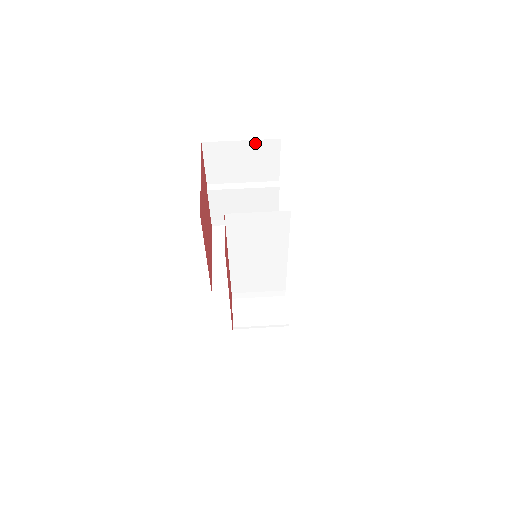
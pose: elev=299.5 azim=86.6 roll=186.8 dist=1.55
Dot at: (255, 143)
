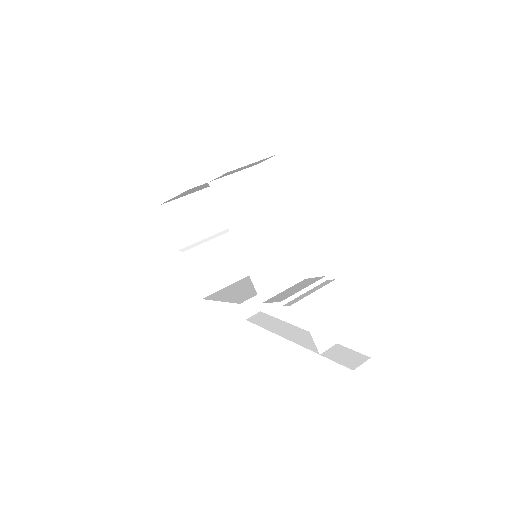
Dot at: (200, 194)
